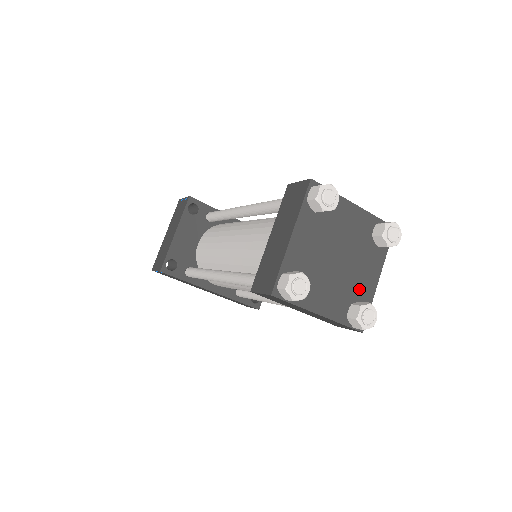
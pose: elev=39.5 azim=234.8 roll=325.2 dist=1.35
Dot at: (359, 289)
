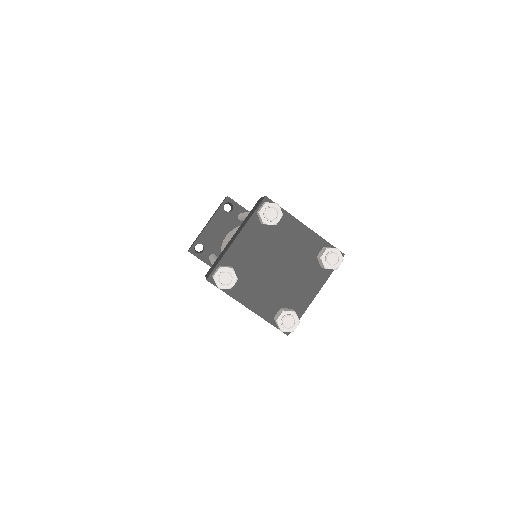
Dot at: (293, 298)
